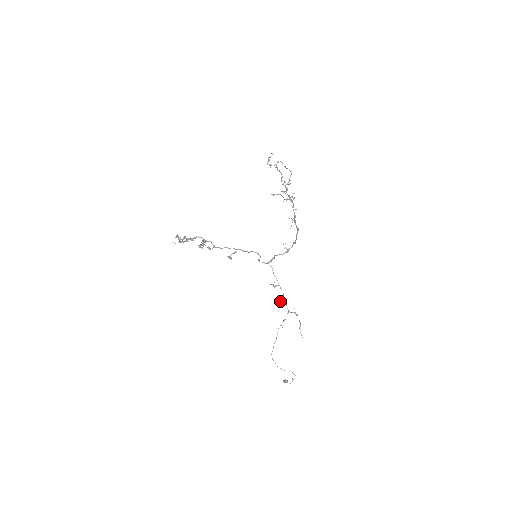
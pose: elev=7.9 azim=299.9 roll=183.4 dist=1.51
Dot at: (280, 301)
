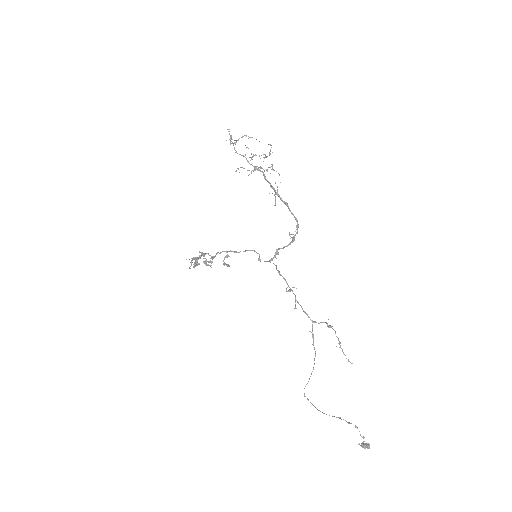
Dot at: occluded
